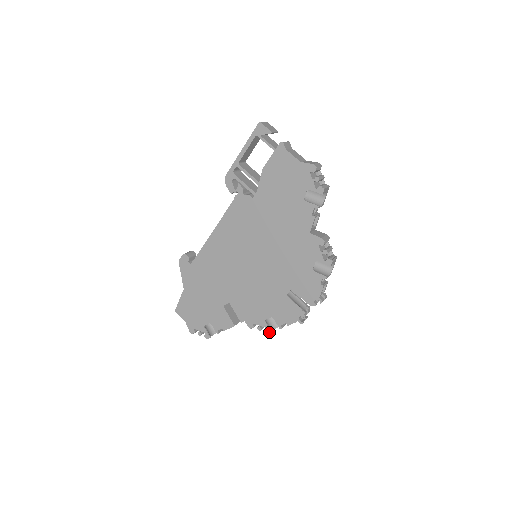
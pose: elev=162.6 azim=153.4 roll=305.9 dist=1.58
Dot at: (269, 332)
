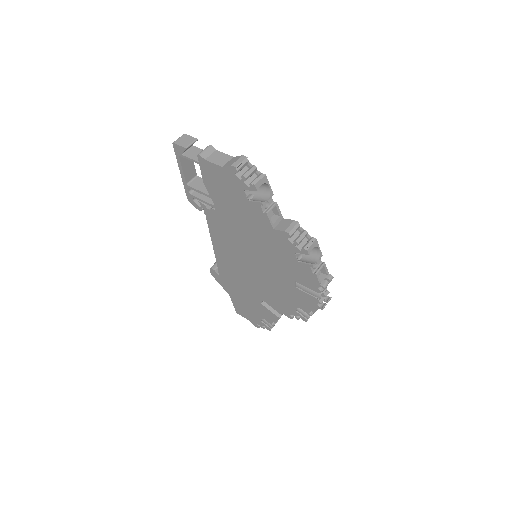
Dot at: (305, 320)
